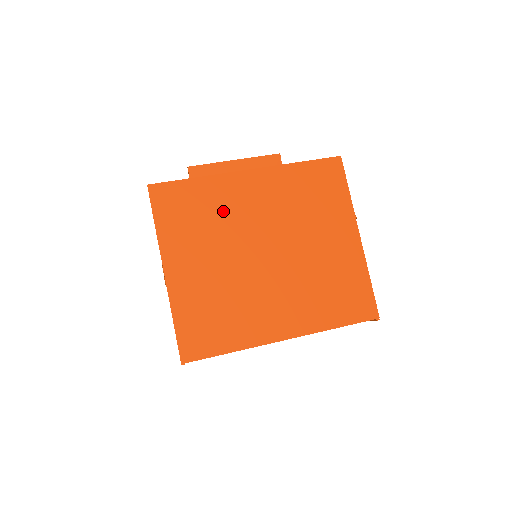
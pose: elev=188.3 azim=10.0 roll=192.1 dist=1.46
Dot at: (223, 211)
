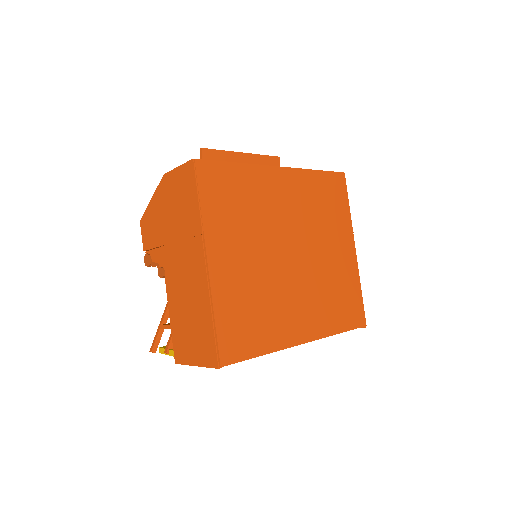
Dot at: (260, 204)
